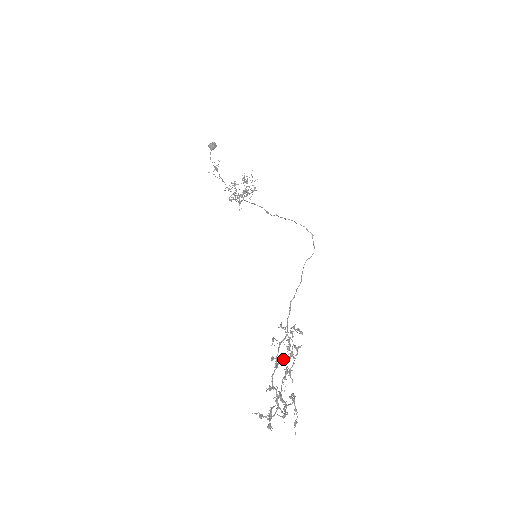
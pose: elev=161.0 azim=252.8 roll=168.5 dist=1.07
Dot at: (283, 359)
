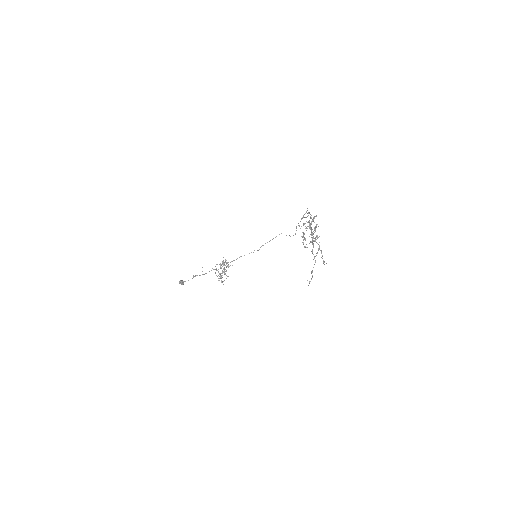
Dot at: (310, 223)
